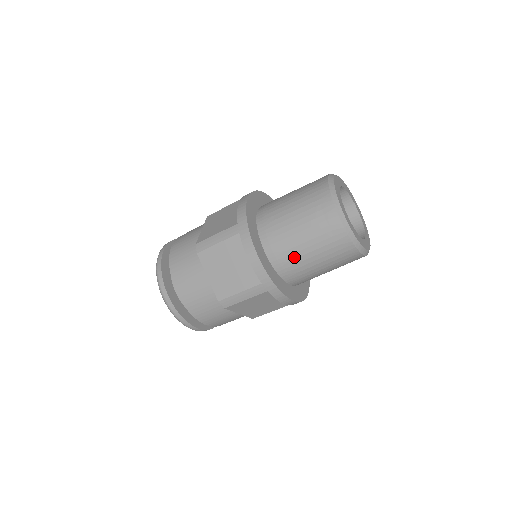
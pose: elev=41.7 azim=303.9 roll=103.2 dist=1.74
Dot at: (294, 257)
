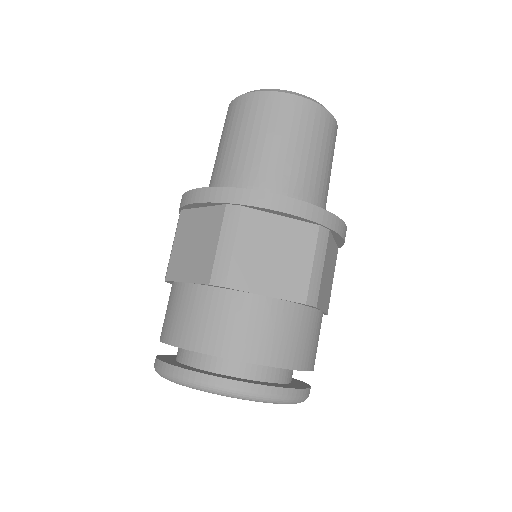
Dot at: (242, 163)
